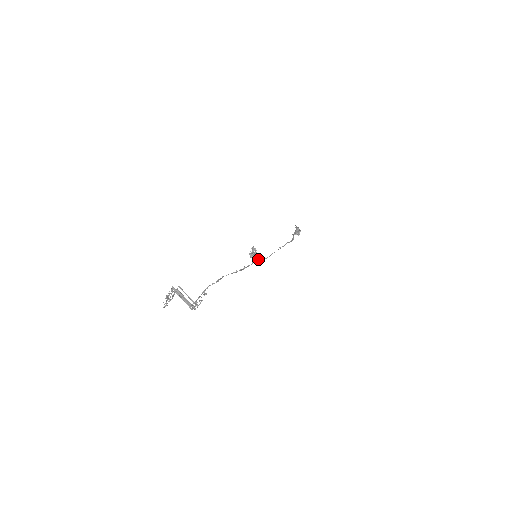
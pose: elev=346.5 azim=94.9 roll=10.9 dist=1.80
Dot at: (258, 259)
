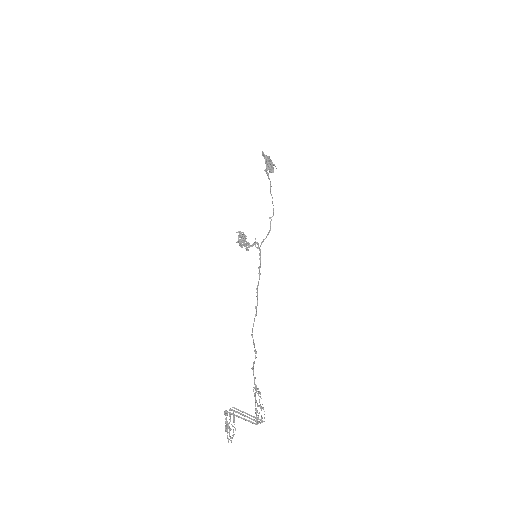
Dot at: (259, 259)
